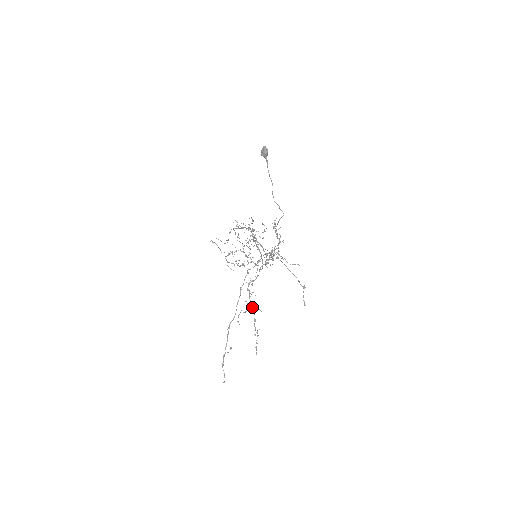
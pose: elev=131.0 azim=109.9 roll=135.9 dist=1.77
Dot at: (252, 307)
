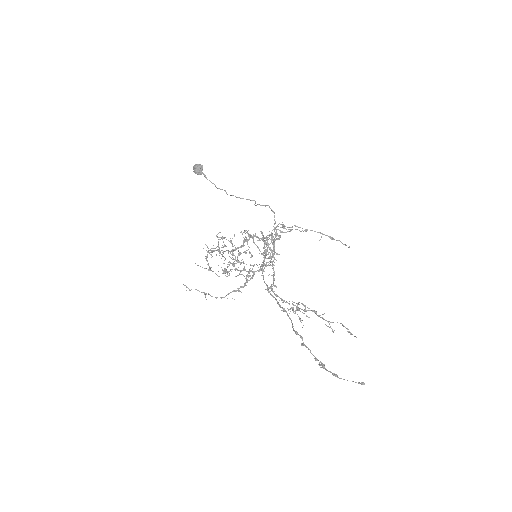
Dot at: occluded
